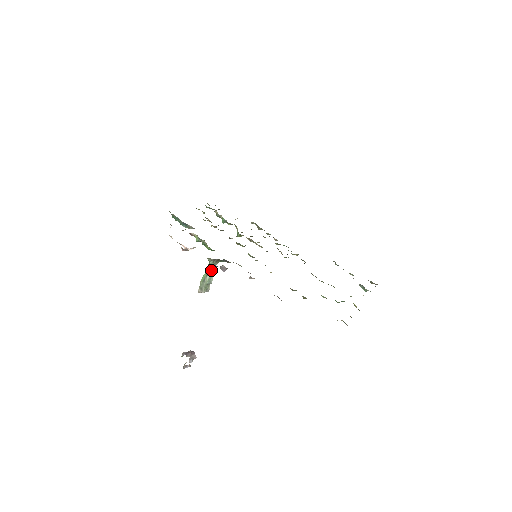
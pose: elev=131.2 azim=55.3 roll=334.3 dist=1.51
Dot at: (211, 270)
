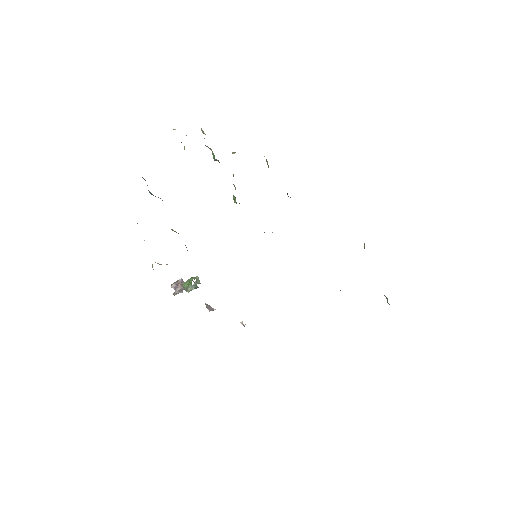
Dot at: (194, 288)
